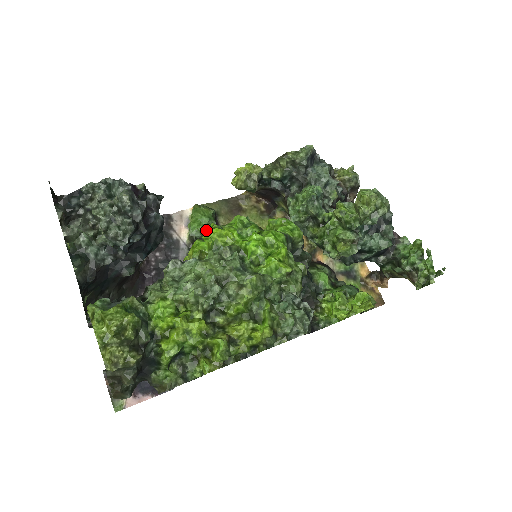
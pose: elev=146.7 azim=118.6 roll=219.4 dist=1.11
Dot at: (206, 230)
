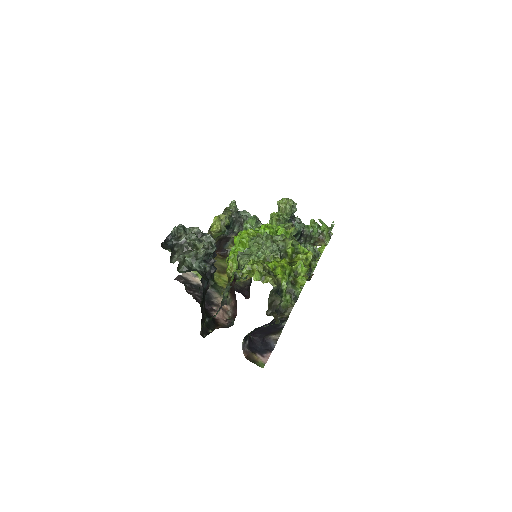
Dot at: (234, 241)
